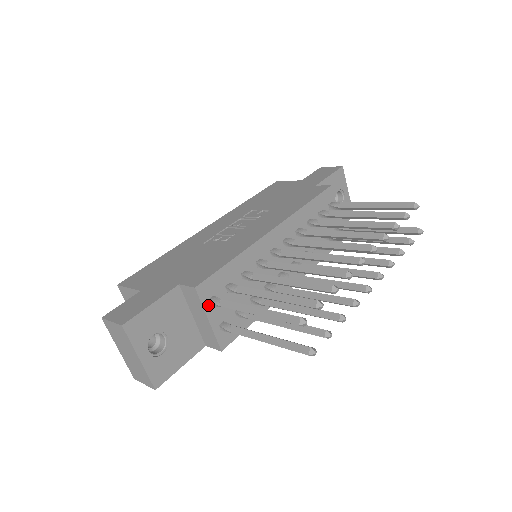
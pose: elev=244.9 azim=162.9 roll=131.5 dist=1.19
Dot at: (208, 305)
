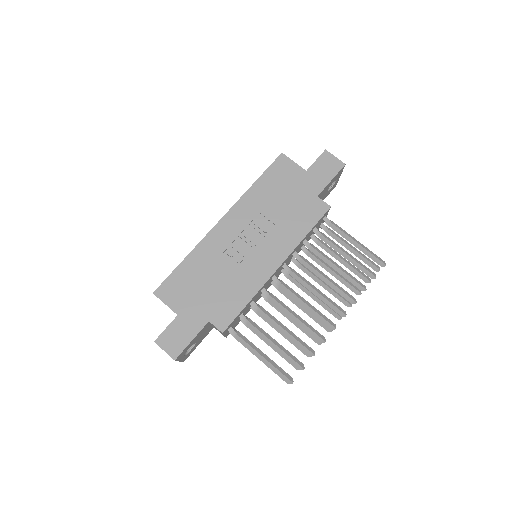
Dot at: (227, 331)
